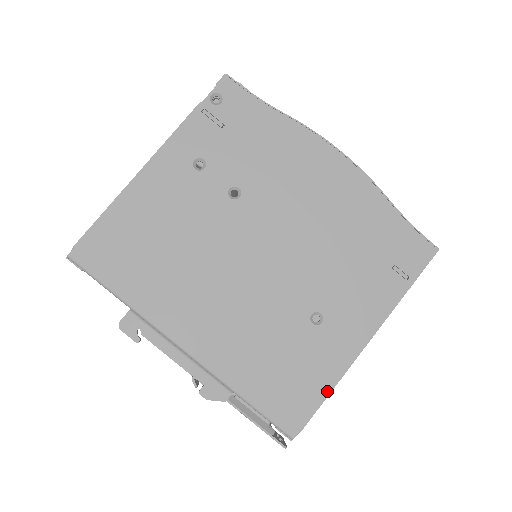
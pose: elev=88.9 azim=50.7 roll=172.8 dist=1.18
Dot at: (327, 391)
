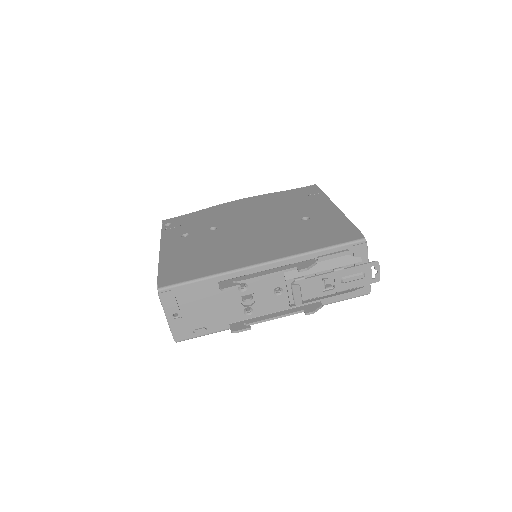
Dot at: (349, 223)
